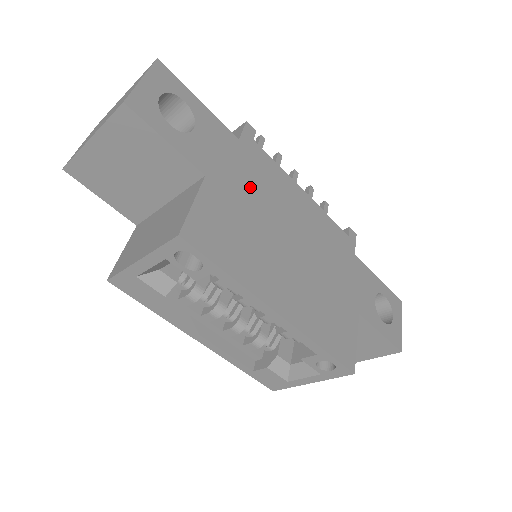
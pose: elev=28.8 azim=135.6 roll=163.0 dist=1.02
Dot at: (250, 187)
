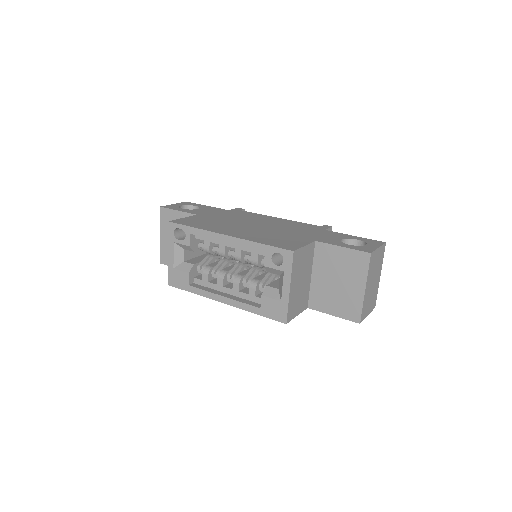
Dot at: (228, 217)
